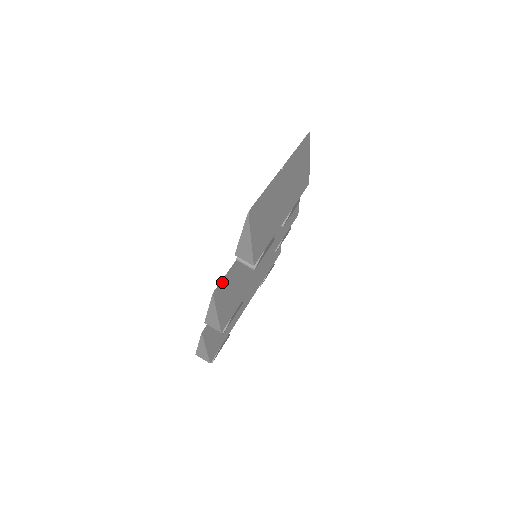
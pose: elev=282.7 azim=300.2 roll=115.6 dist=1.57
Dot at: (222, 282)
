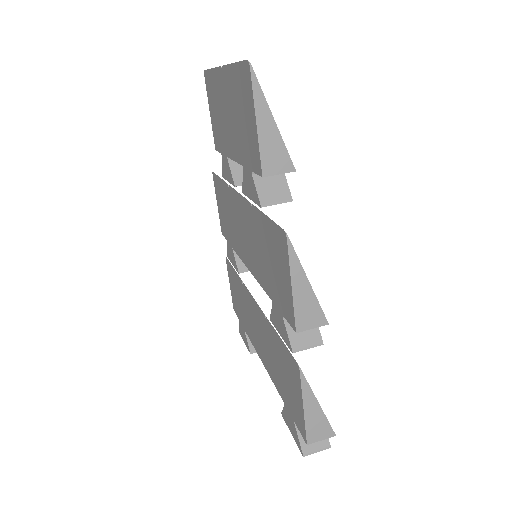
Dot at: (277, 229)
